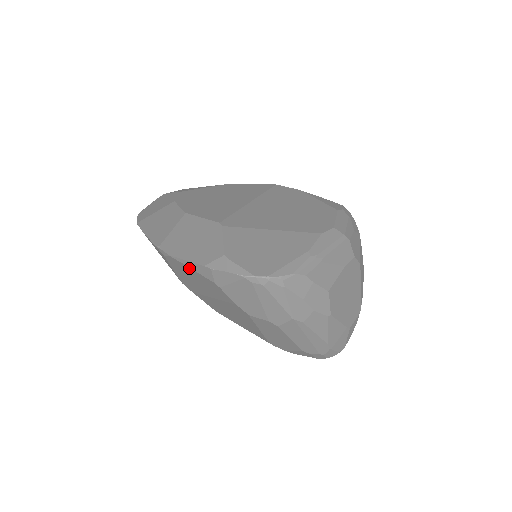
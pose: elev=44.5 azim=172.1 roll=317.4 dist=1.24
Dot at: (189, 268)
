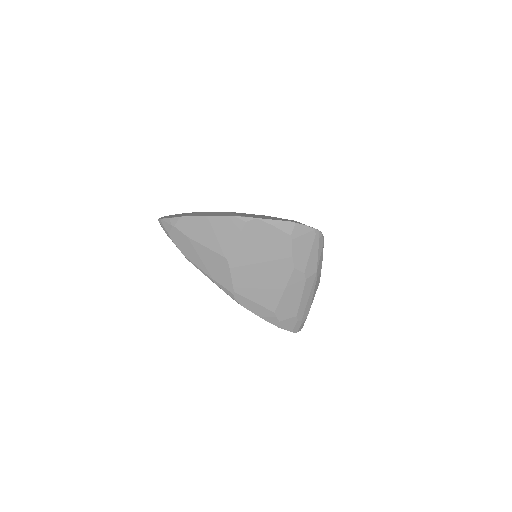
Dot at: (271, 227)
